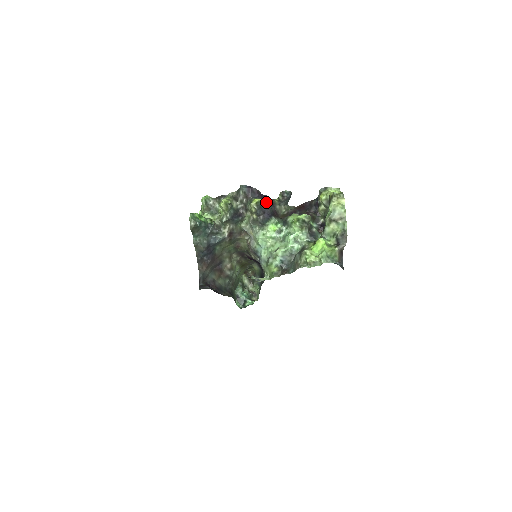
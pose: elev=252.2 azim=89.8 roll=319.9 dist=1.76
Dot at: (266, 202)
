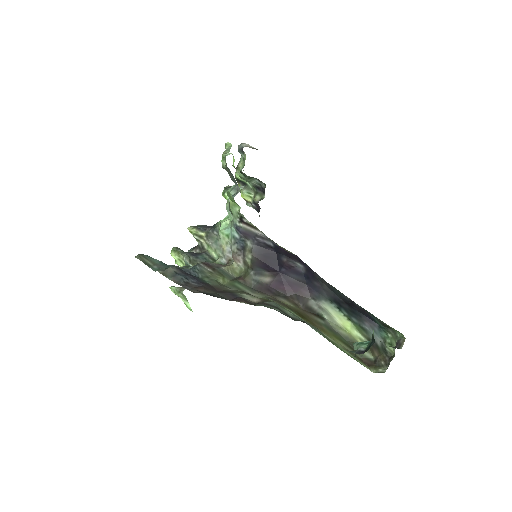
Dot at: occluded
